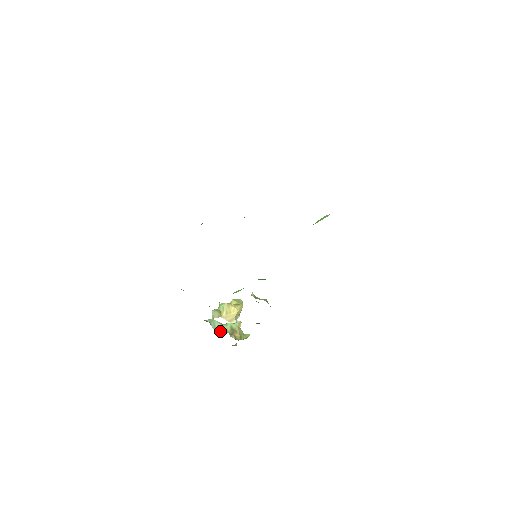
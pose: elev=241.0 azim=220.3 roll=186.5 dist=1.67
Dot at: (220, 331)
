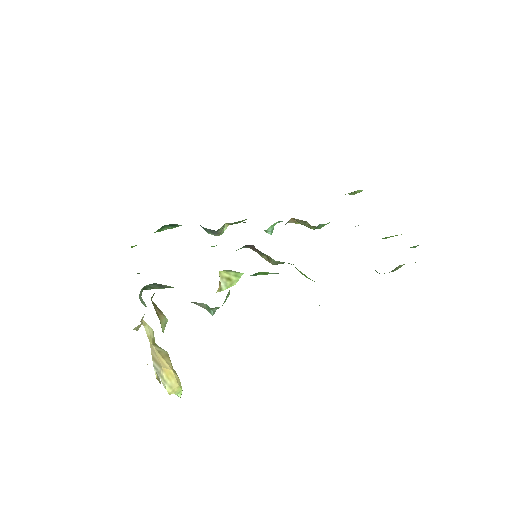
Dot at: occluded
